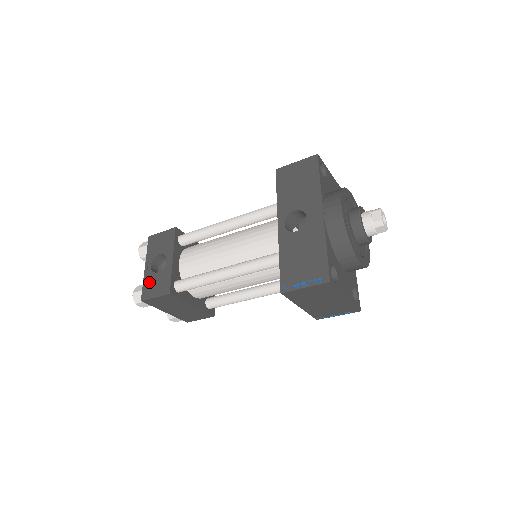
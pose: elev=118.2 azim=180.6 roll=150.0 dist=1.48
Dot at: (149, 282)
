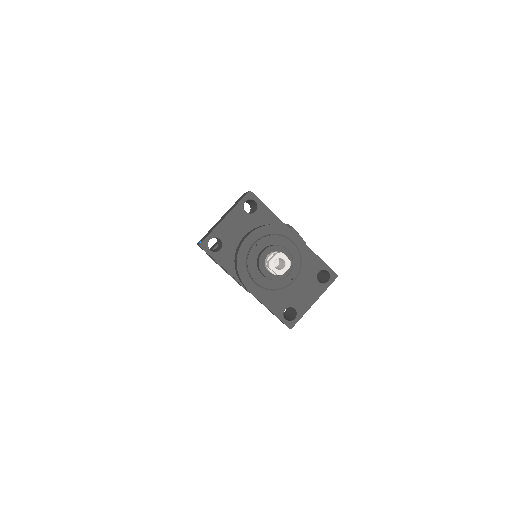
Dot at: occluded
